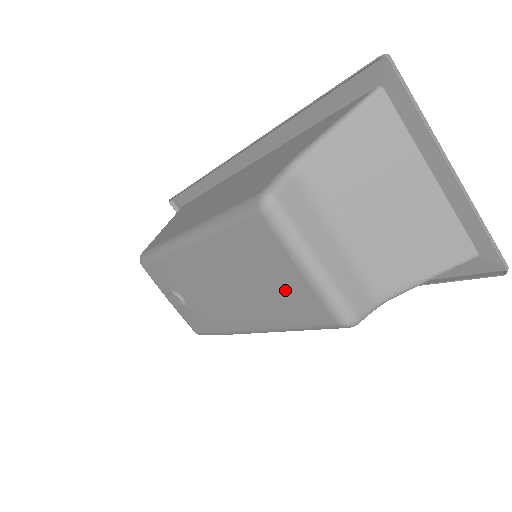
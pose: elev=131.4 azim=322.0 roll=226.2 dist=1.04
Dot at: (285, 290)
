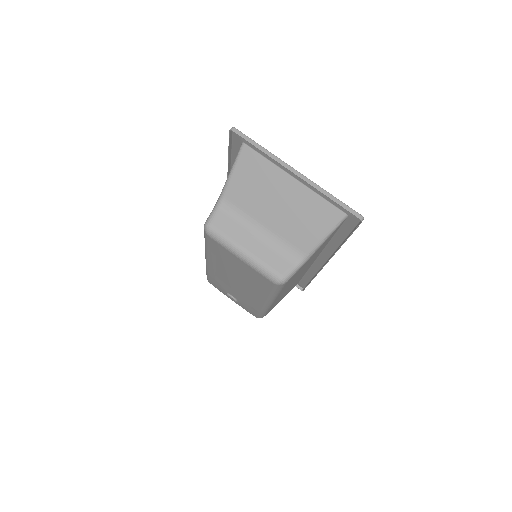
Dot at: (247, 273)
